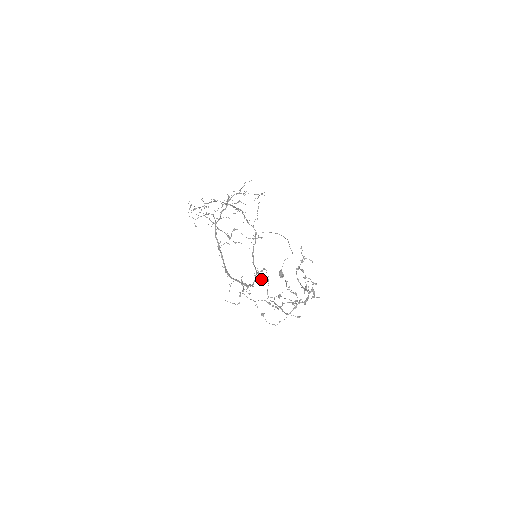
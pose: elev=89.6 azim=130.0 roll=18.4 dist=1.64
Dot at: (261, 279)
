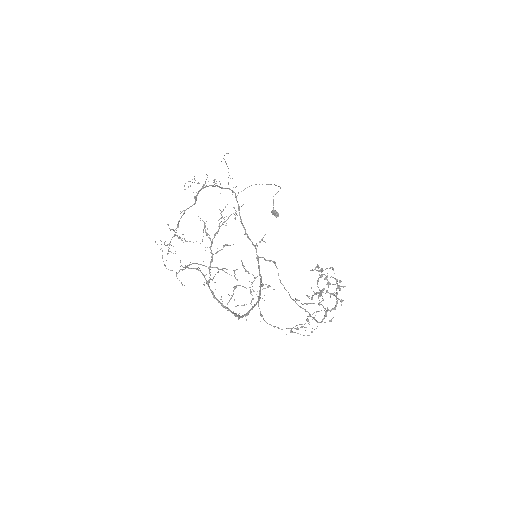
Dot at: (265, 260)
